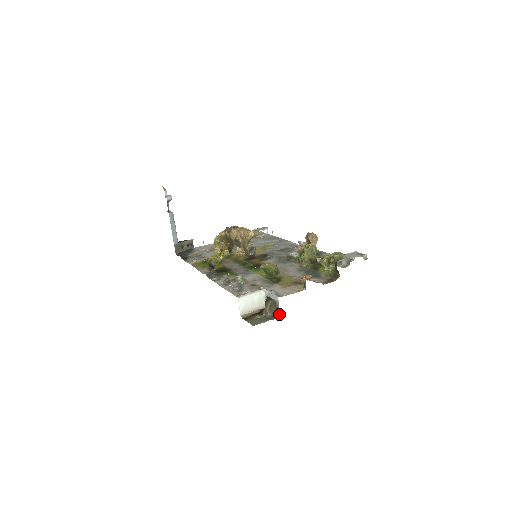
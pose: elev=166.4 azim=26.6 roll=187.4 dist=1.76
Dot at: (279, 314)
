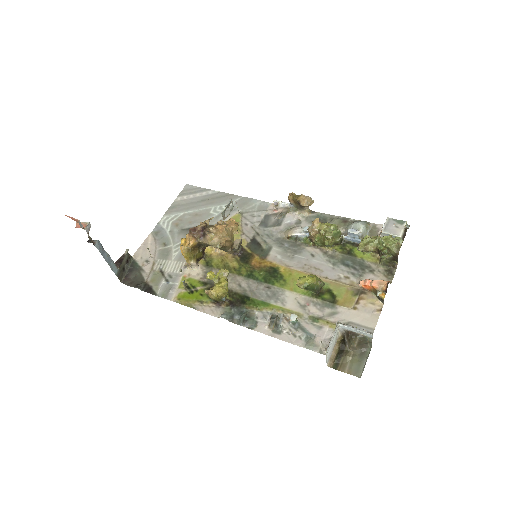
Dot at: (371, 345)
